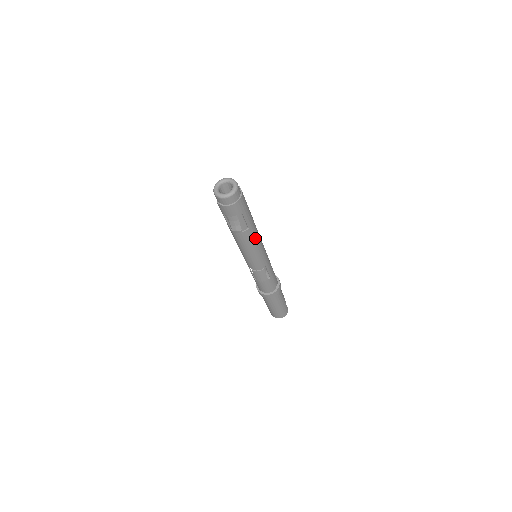
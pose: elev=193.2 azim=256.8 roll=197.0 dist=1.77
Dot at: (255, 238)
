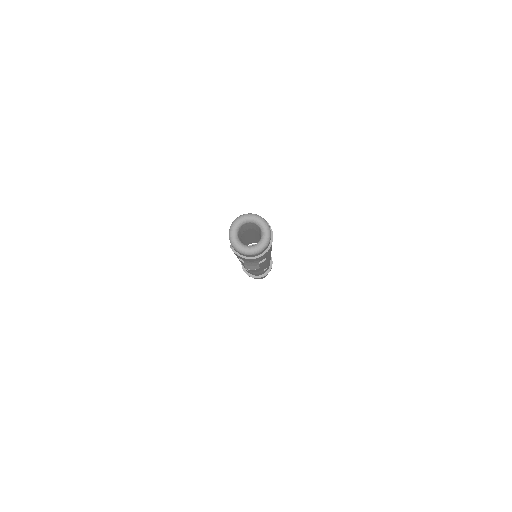
Dot at: occluded
